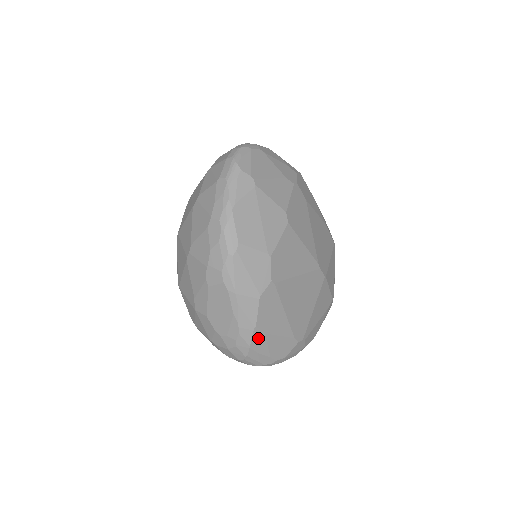
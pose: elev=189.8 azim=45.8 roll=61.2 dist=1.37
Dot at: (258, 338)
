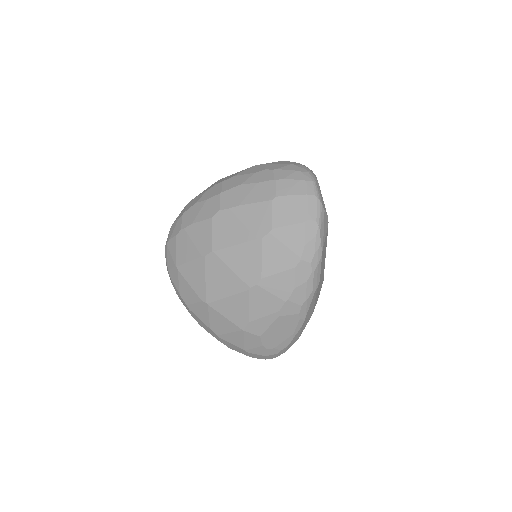
Dot at: occluded
